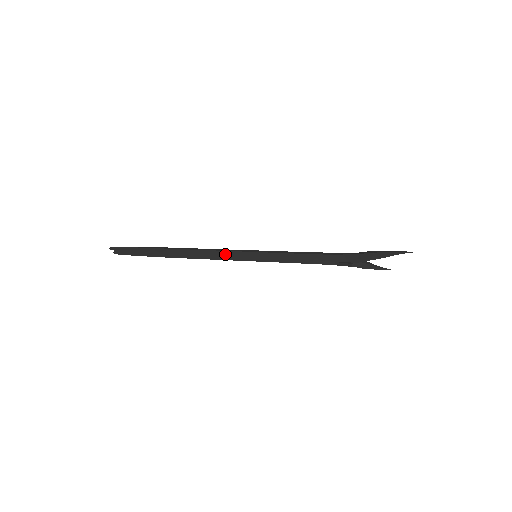
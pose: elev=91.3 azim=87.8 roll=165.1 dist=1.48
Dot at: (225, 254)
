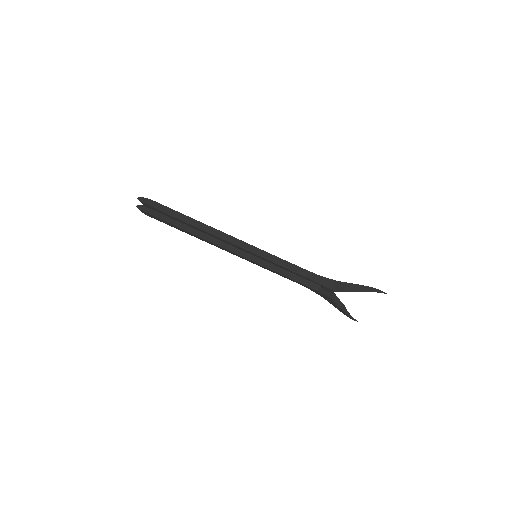
Dot at: (233, 241)
